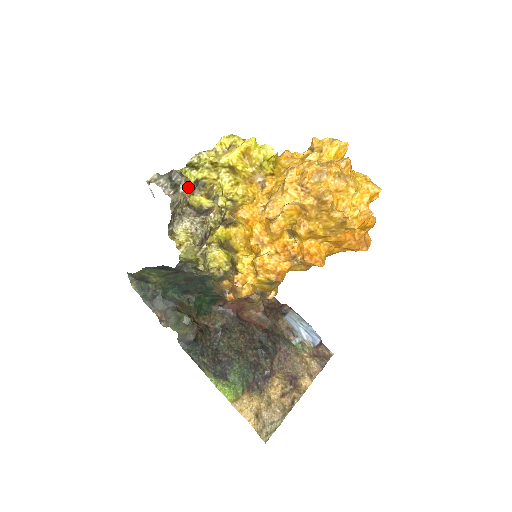
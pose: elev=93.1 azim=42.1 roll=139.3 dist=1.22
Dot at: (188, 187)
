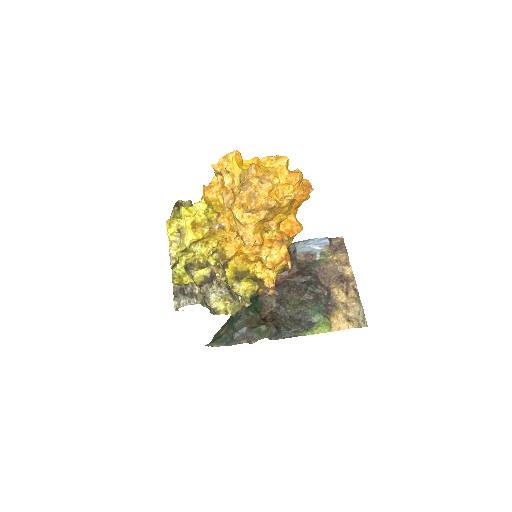
Dot at: (197, 286)
